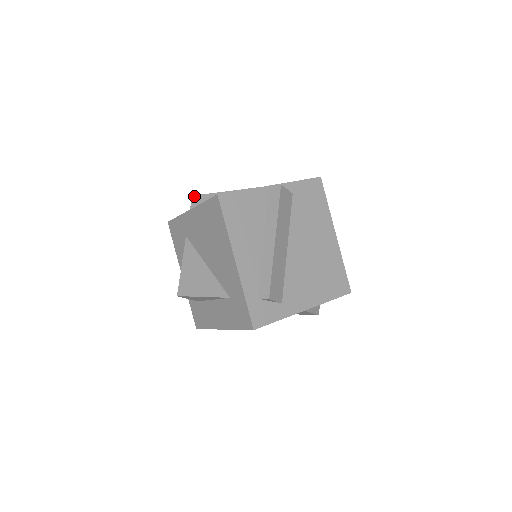
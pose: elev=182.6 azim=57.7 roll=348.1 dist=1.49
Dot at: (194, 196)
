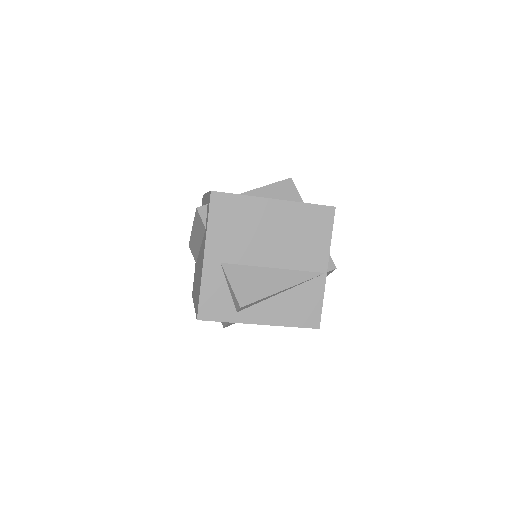
Dot at: (243, 307)
